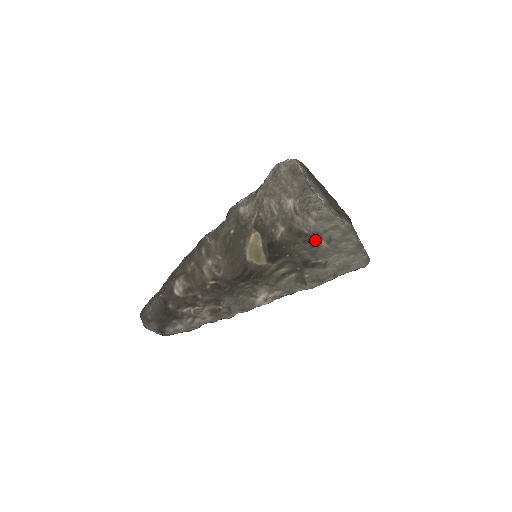
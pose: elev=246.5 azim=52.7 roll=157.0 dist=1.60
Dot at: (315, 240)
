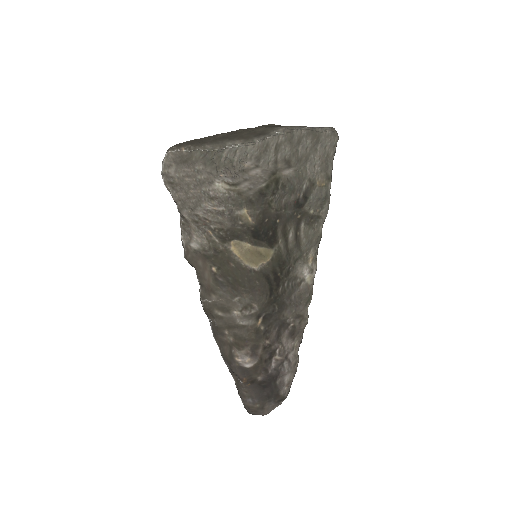
Dot at: (278, 180)
